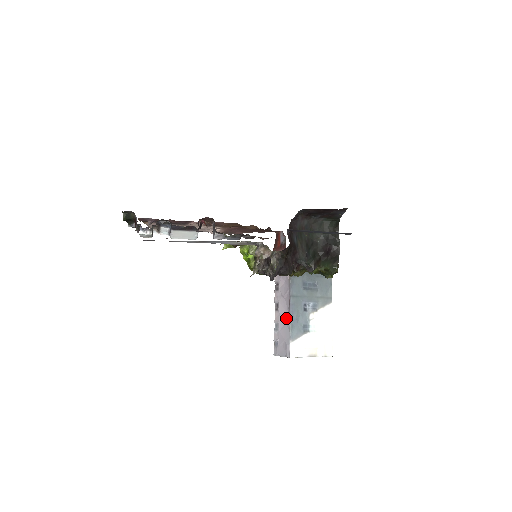
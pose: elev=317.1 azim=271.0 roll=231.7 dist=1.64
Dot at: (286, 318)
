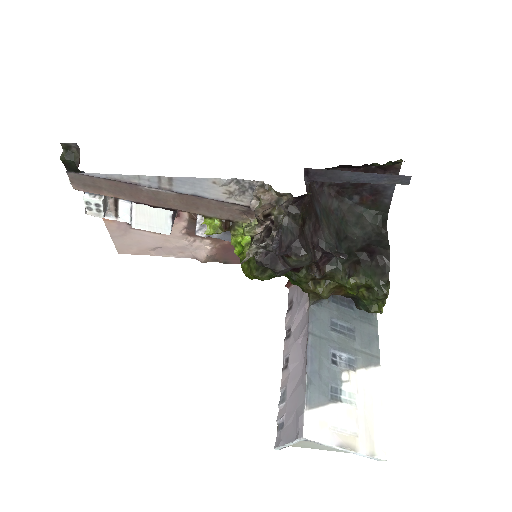
Dot at: (300, 373)
